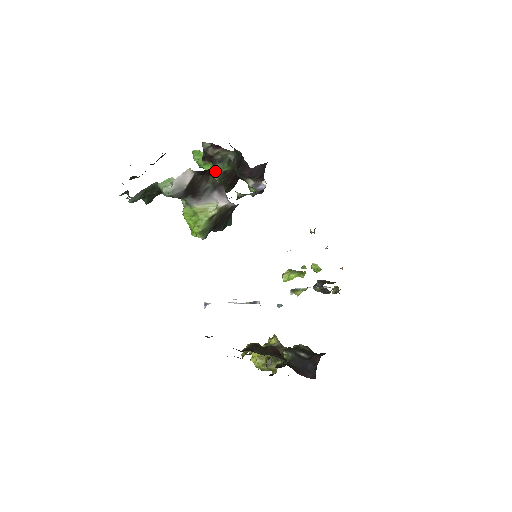
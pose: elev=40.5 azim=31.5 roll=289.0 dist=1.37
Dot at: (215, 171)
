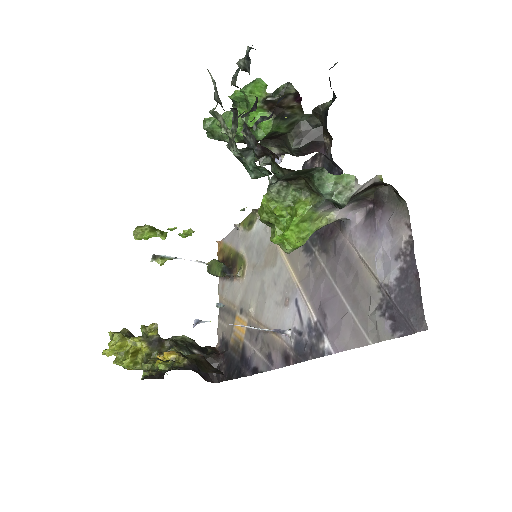
Dot at: (268, 127)
